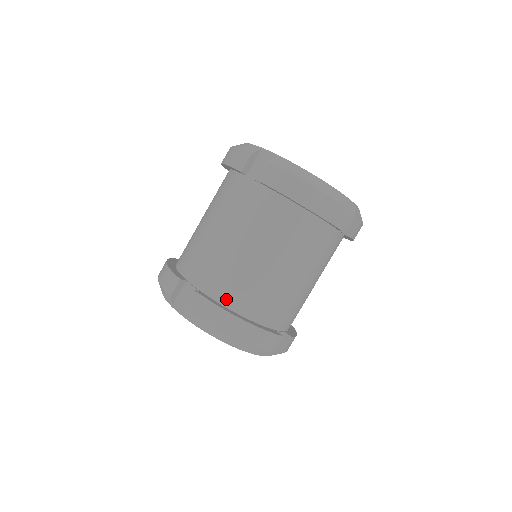
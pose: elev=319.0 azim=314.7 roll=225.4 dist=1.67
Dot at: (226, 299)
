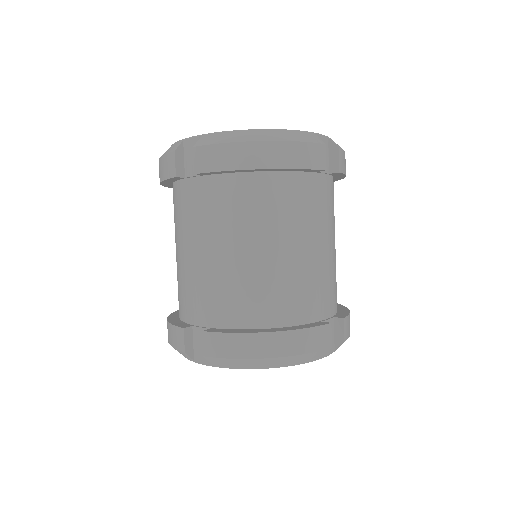
Dot at: (242, 320)
